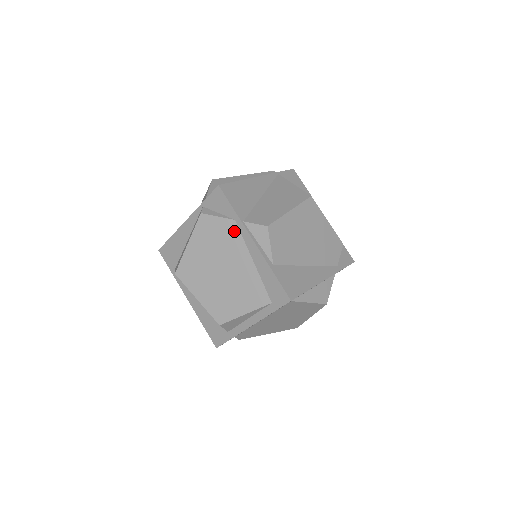
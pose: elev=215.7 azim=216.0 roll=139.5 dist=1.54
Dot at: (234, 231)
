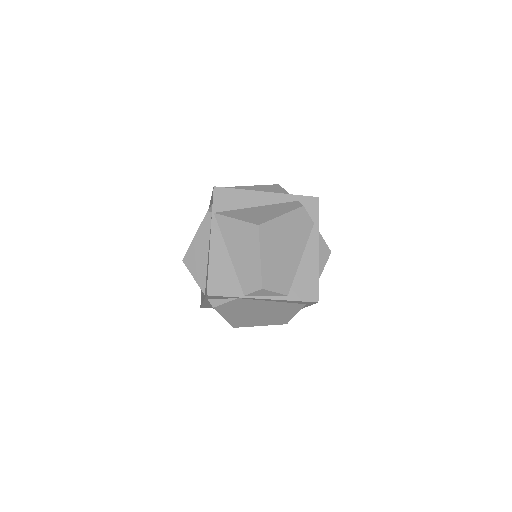
Dot at: (244, 301)
